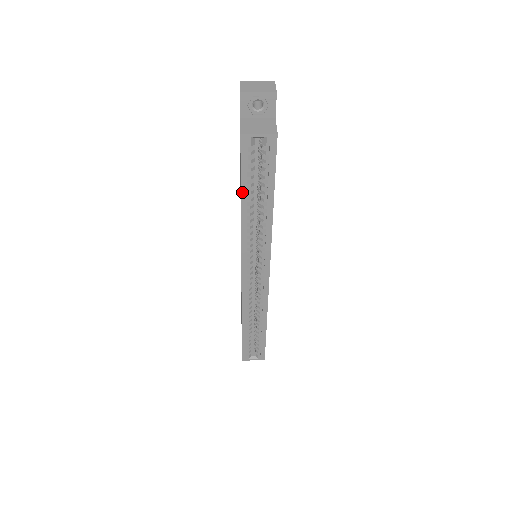
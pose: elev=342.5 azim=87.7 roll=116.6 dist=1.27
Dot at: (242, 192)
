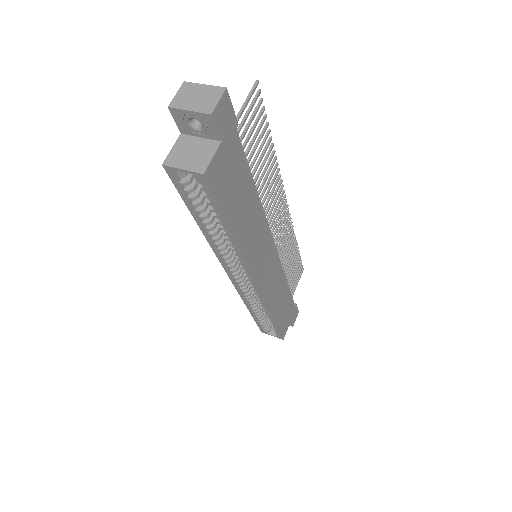
Dot at: (193, 215)
